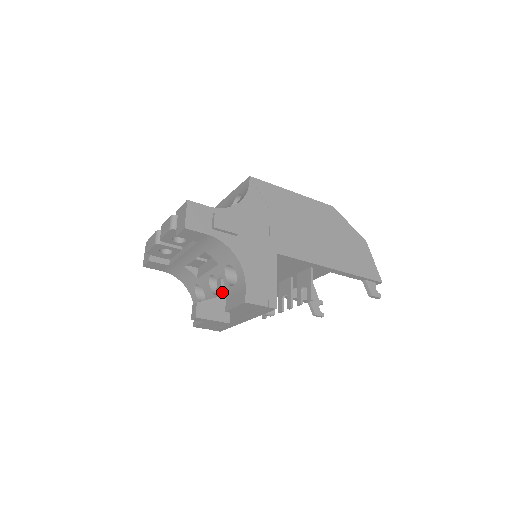
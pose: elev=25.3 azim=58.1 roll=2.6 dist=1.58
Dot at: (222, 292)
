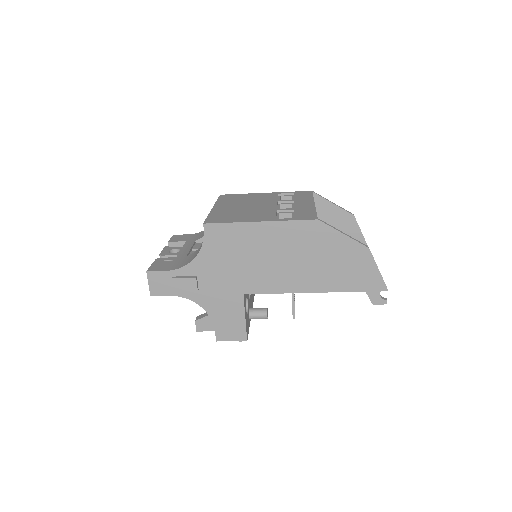
Dot at: occluded
